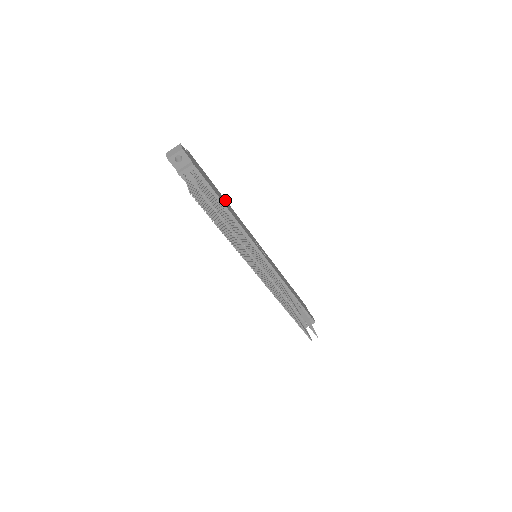
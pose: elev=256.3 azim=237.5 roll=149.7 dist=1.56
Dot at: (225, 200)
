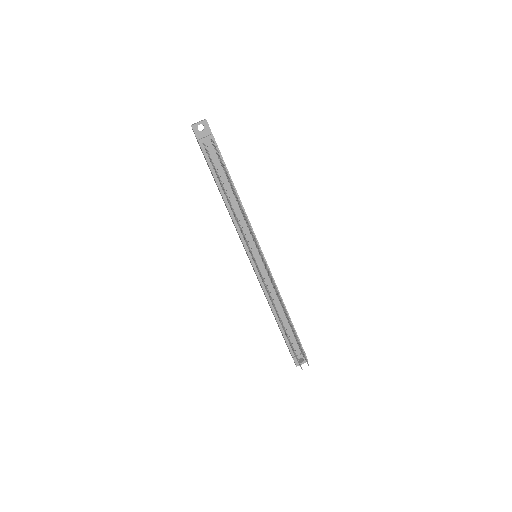
Dot at: occluded
